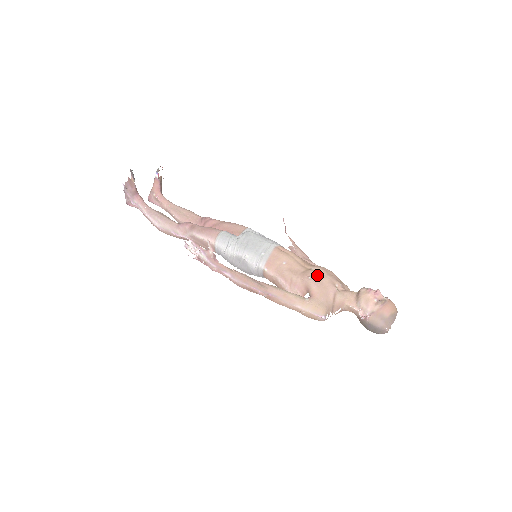
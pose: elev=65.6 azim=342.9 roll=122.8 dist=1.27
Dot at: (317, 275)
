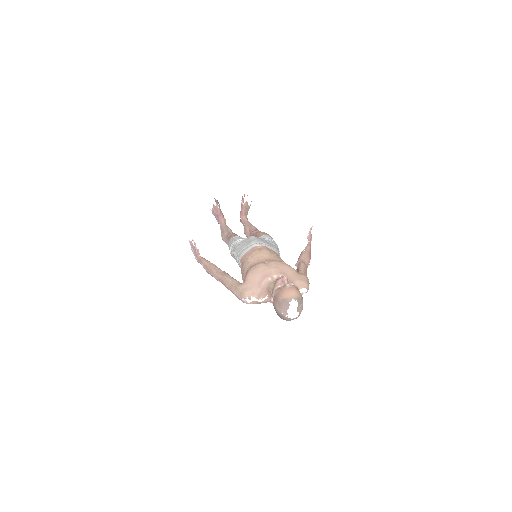
Dot at: (260, 266)
